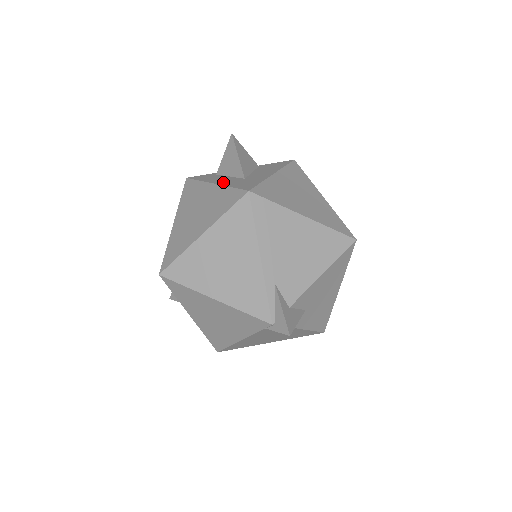
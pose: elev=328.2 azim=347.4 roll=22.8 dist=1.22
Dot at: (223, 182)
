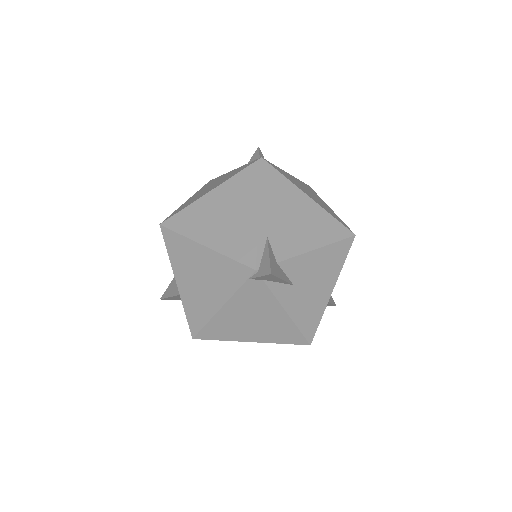
Dot at: occluded
